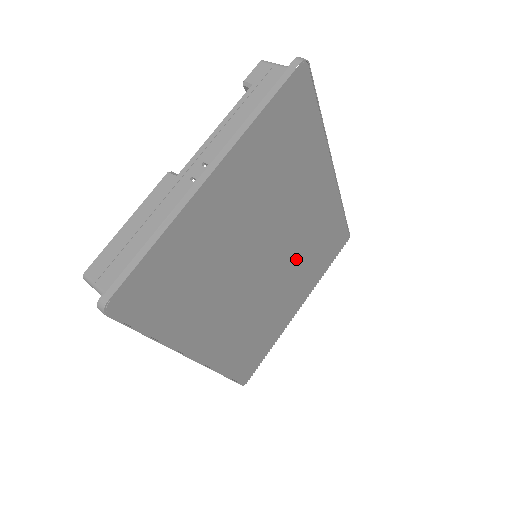
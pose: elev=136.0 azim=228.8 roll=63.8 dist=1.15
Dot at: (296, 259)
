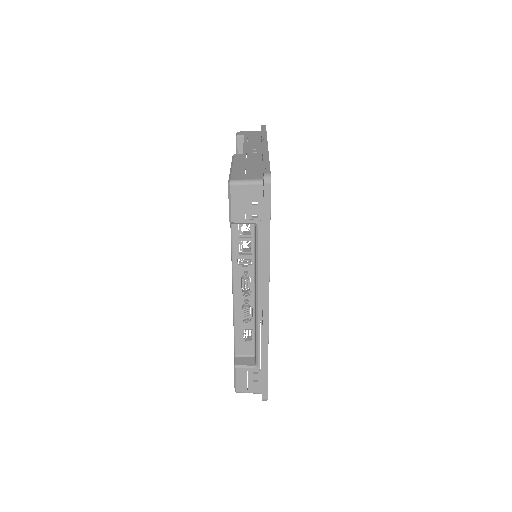
Dot at: occluded
